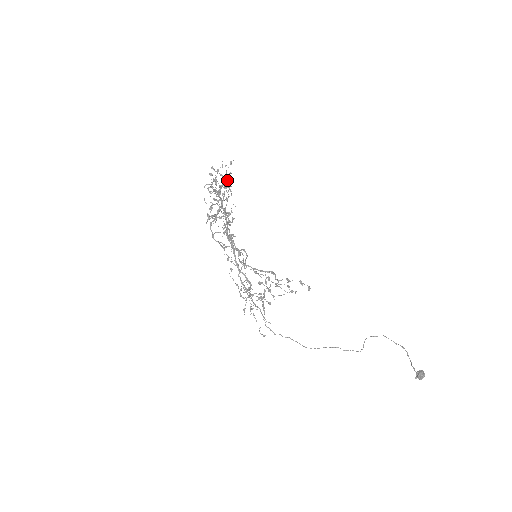
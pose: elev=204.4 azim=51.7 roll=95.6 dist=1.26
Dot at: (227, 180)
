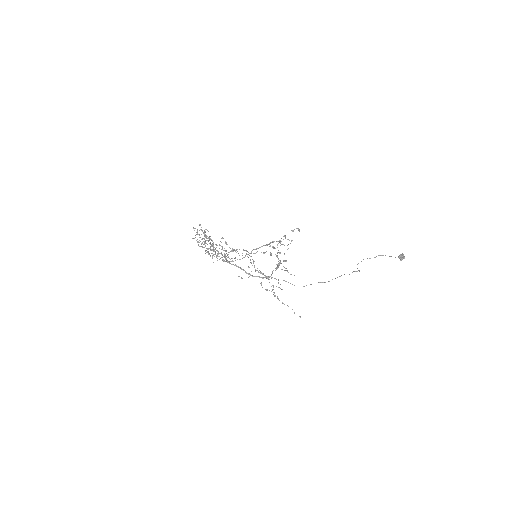
Dot at: (205, 237)
